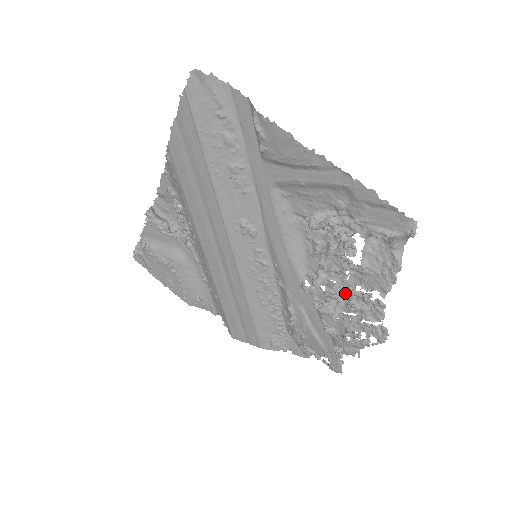
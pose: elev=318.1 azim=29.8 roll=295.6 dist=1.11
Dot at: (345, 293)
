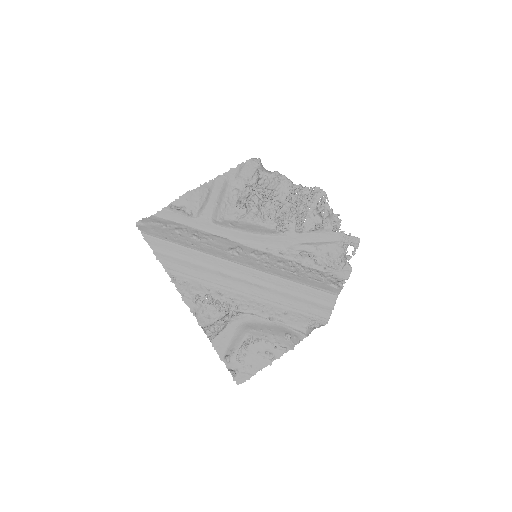
Dot at: (291, 208)
